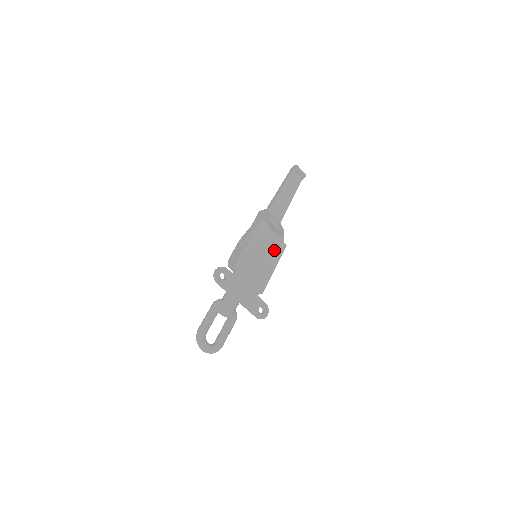
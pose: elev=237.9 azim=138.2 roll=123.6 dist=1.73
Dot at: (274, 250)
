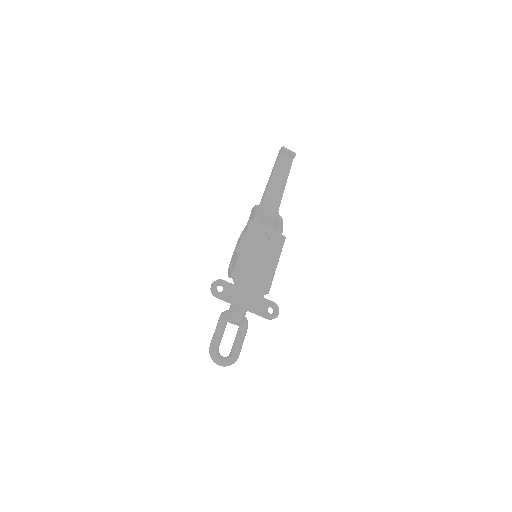
Dot at: (272, 246)
